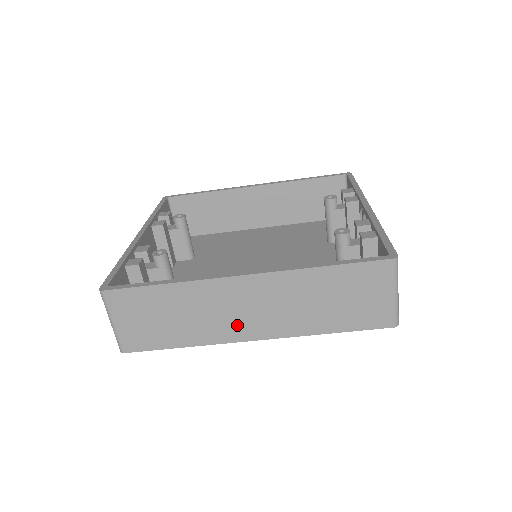
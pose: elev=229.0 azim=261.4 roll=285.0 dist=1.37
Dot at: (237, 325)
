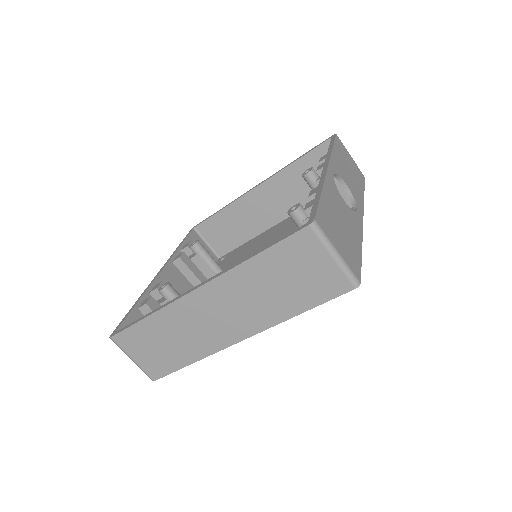
Dot at: (218, 332)
